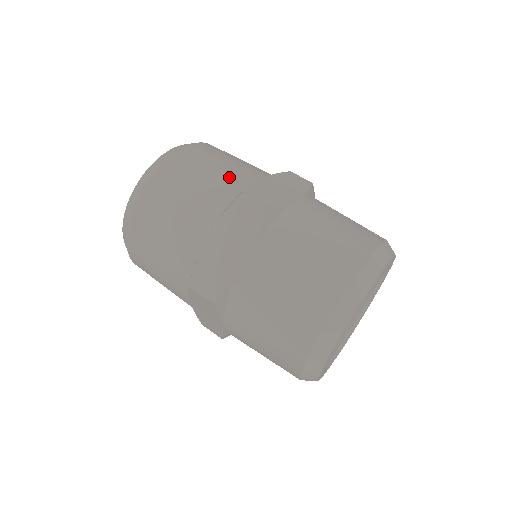
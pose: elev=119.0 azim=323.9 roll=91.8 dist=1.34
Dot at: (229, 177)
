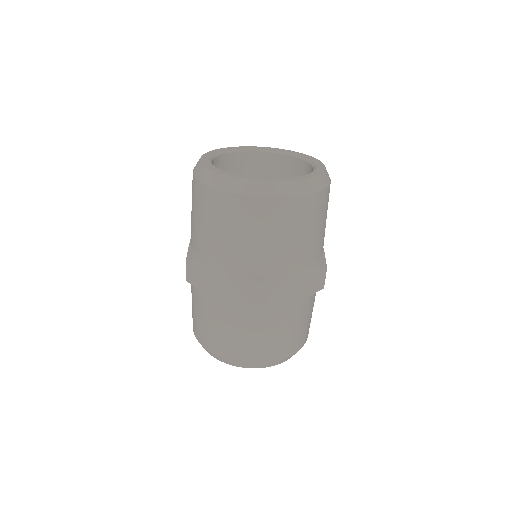
Dot at: (277, 255)
